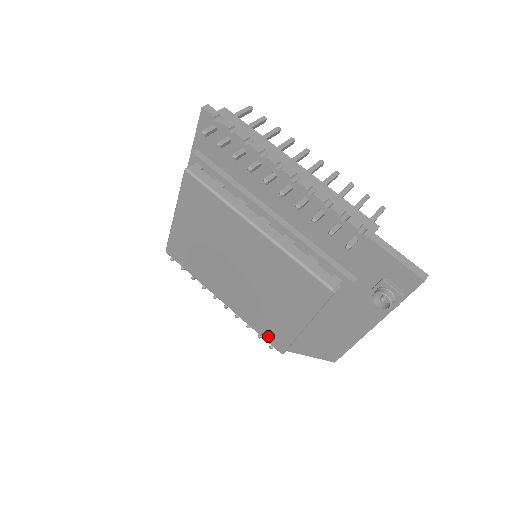
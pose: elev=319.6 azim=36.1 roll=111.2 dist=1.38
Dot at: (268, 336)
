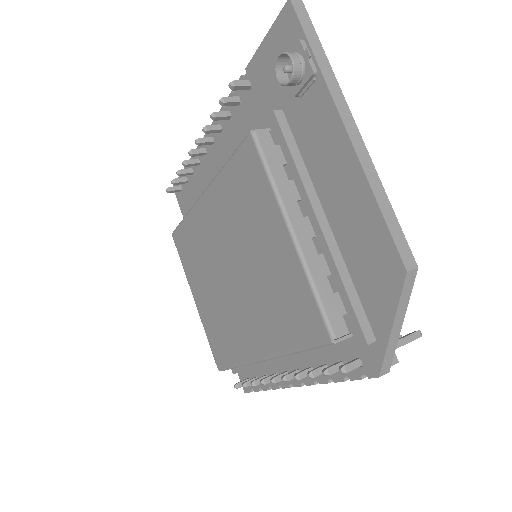
Dot at: (304, 332)
